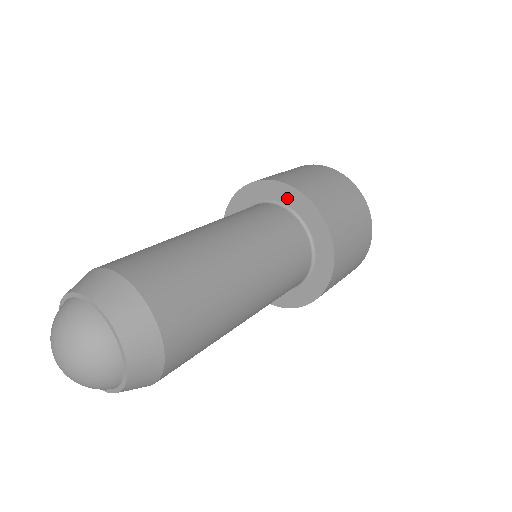
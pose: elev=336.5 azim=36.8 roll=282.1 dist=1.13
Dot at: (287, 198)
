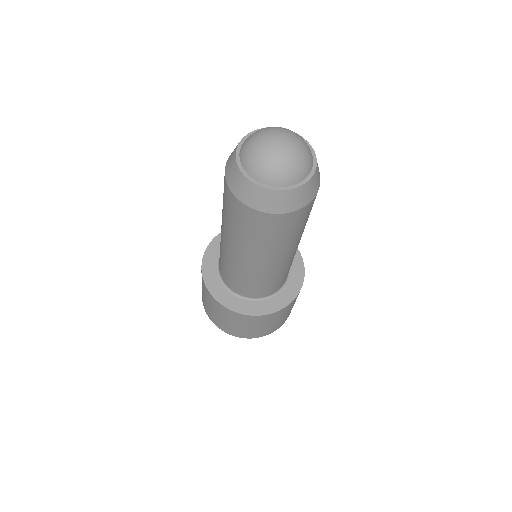
Dot at: occluded
